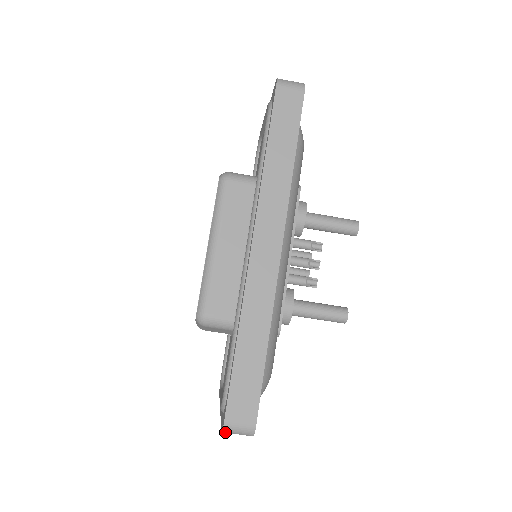
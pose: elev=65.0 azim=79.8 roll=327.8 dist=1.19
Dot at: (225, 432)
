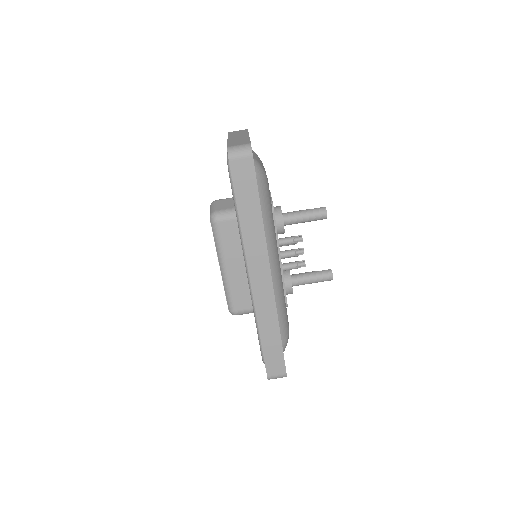
Dot at: occluded
